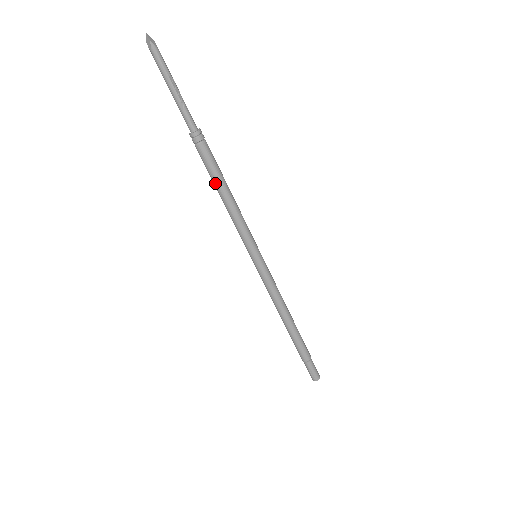
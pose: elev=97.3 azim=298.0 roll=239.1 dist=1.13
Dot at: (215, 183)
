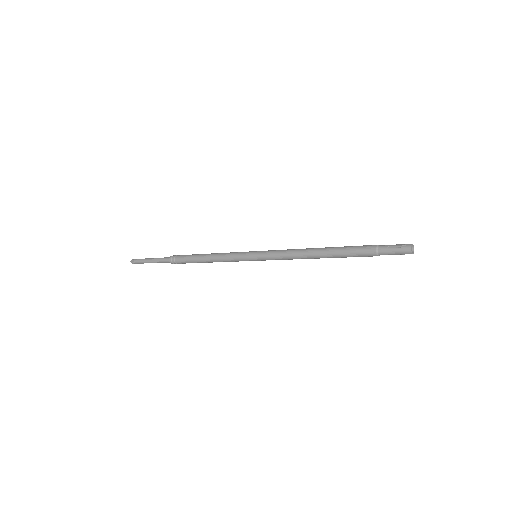
Dot at: (197, 258)
